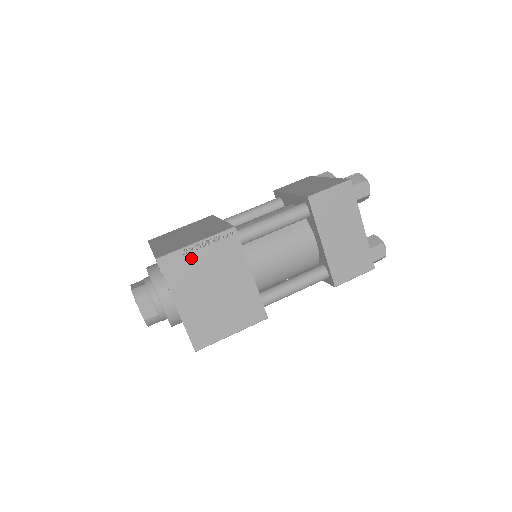
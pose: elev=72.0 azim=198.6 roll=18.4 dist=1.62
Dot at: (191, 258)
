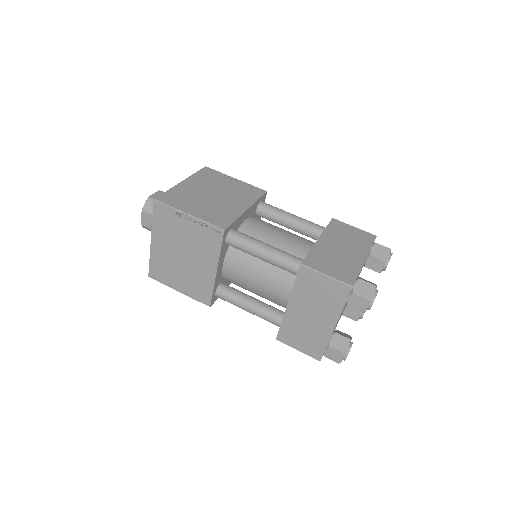
Dot at: (179, 221)
